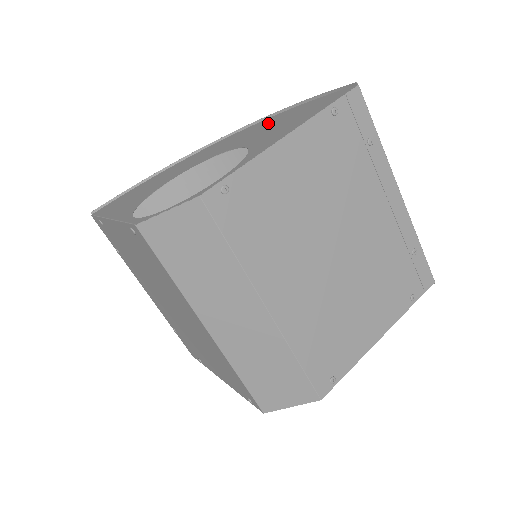
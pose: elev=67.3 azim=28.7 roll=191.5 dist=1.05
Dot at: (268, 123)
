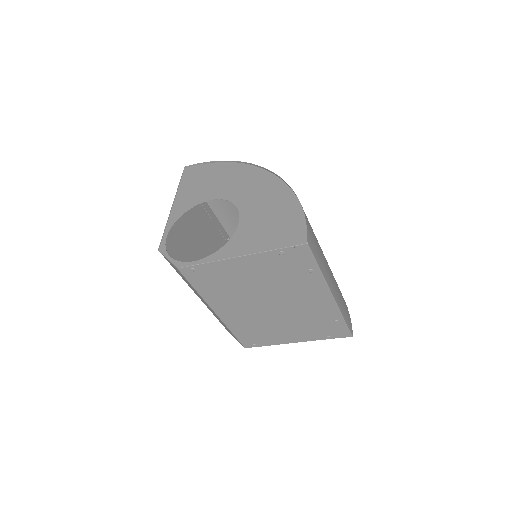
Dot at: (276, 202)
